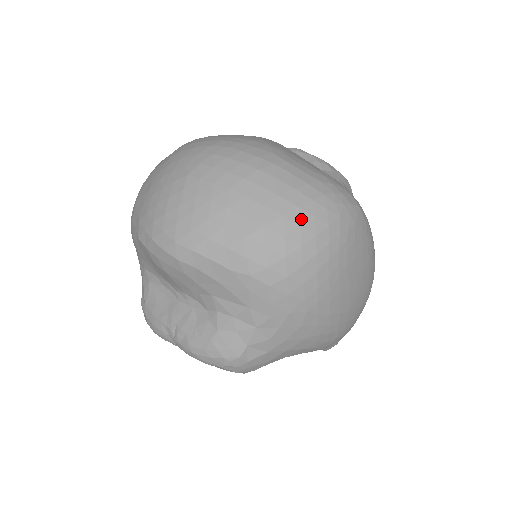
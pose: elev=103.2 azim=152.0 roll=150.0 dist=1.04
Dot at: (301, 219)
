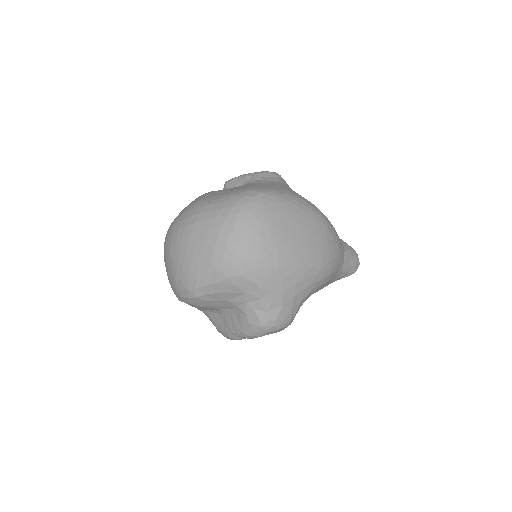
Dot at: (228, 230)
